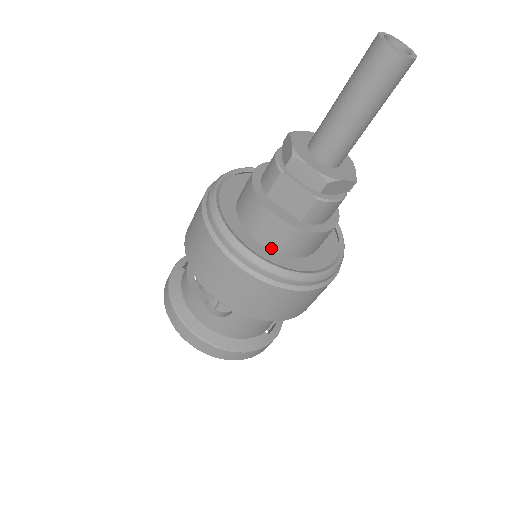
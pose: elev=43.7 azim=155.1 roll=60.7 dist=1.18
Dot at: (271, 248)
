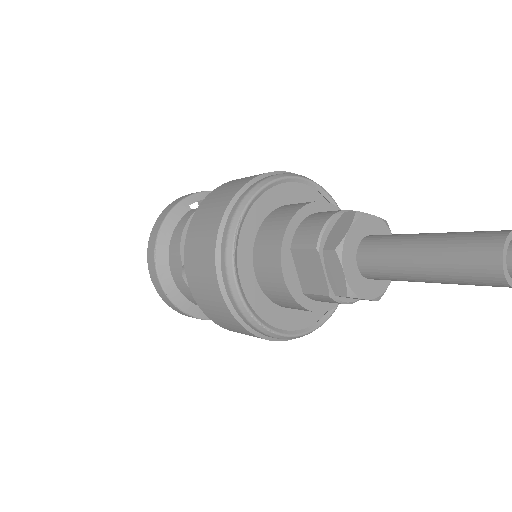
Dot at: (263, 289)
